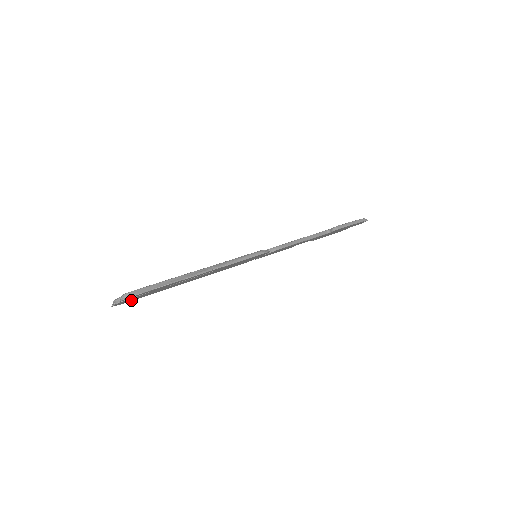
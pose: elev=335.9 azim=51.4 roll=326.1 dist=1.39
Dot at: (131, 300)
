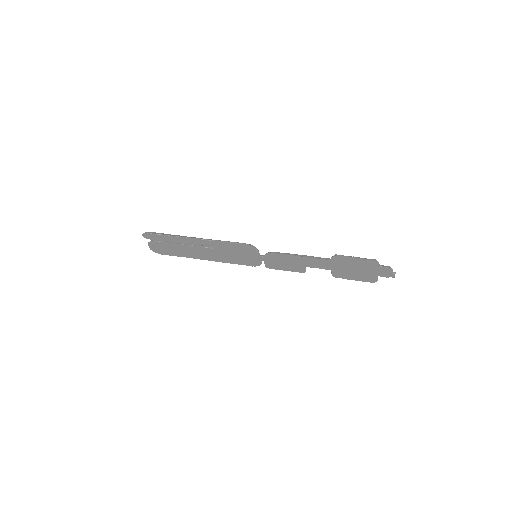
Dot at: (165, 253)
